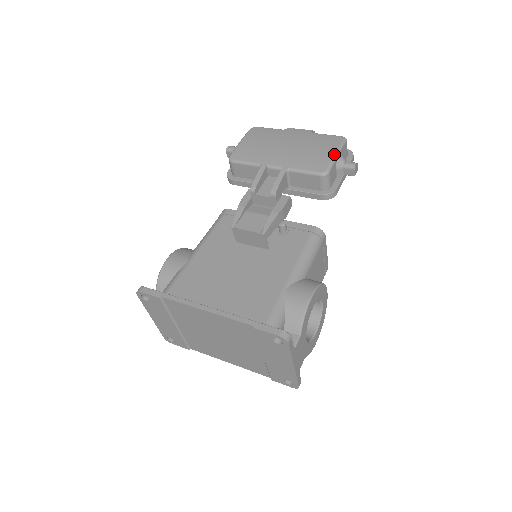
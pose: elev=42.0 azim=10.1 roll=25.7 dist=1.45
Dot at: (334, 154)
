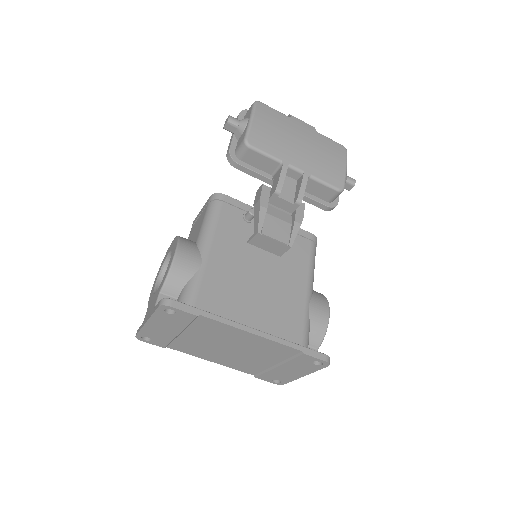
Dot at: (346, 169)
